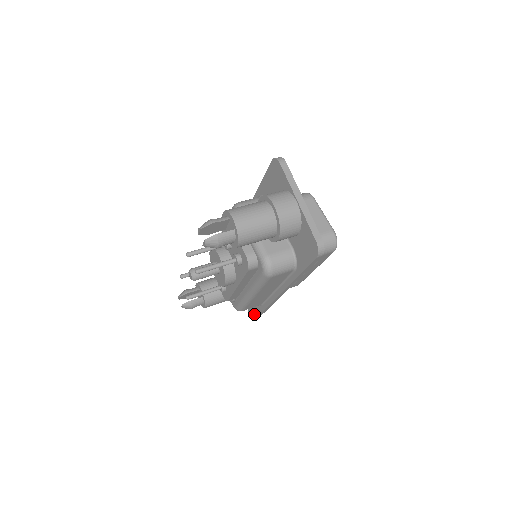
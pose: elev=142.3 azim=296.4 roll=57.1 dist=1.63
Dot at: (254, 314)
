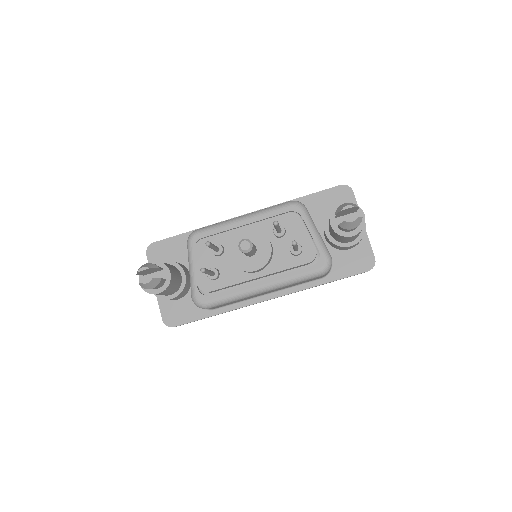
Dot at: (179, 320)
